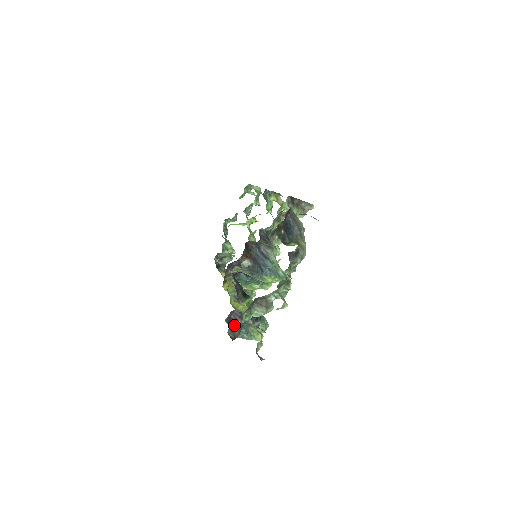
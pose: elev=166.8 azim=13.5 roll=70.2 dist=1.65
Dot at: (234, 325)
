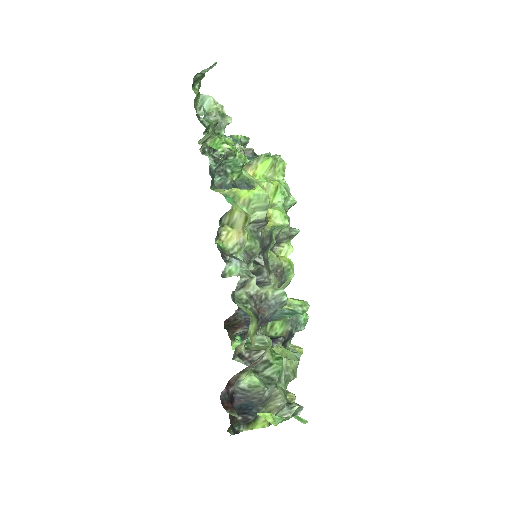
Dot at: occluded
